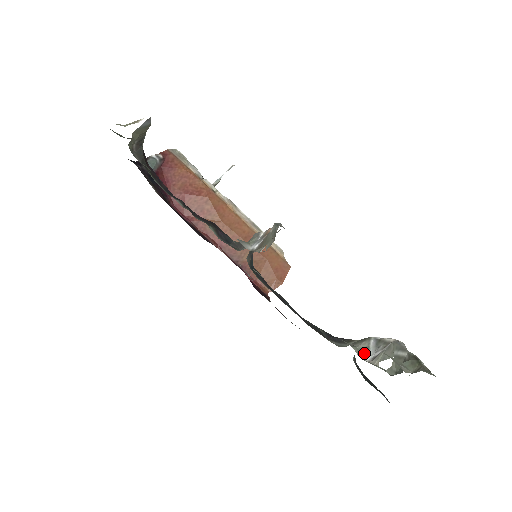
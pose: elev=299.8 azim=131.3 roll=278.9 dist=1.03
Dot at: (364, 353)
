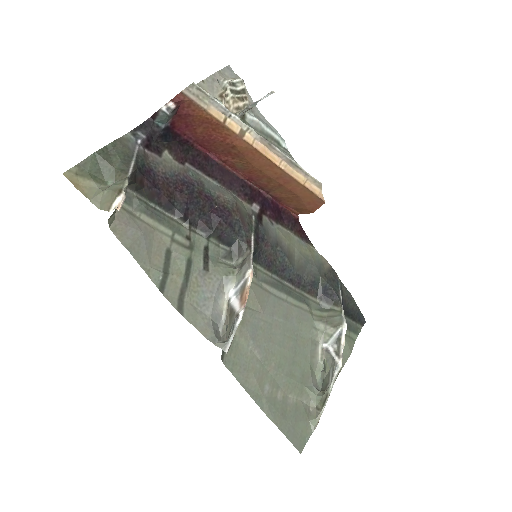
Dot at: (325, 339)
